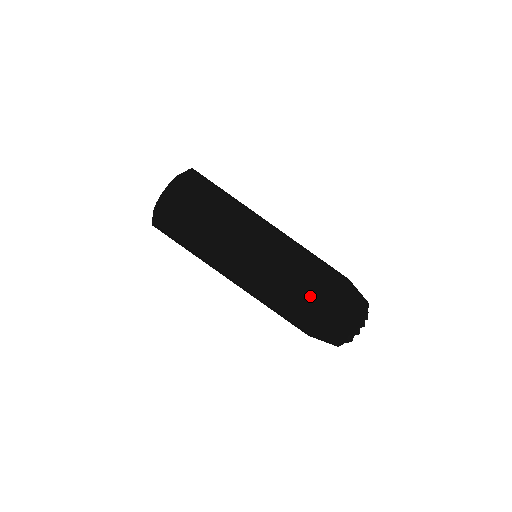
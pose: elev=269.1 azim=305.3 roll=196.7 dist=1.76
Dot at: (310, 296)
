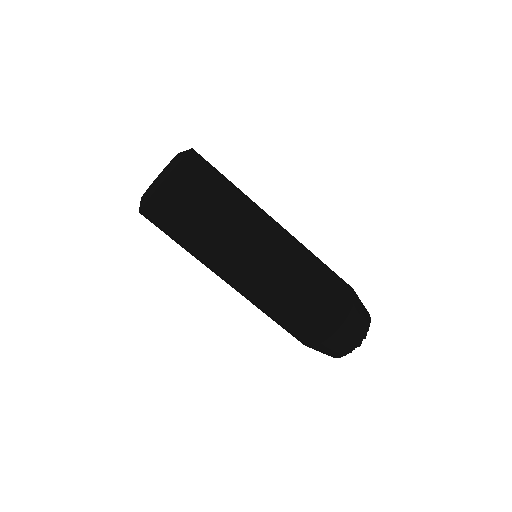
Dot at: (320, 305)
